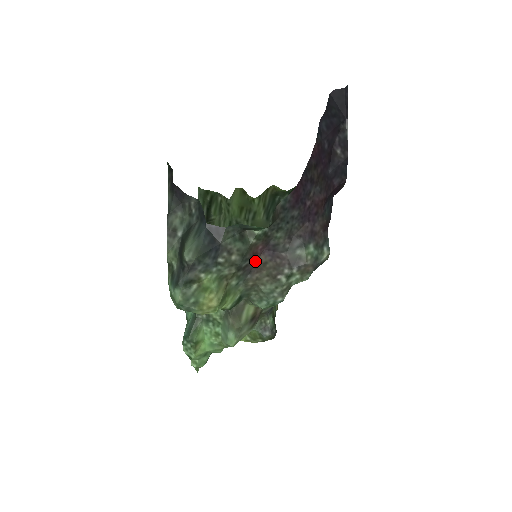
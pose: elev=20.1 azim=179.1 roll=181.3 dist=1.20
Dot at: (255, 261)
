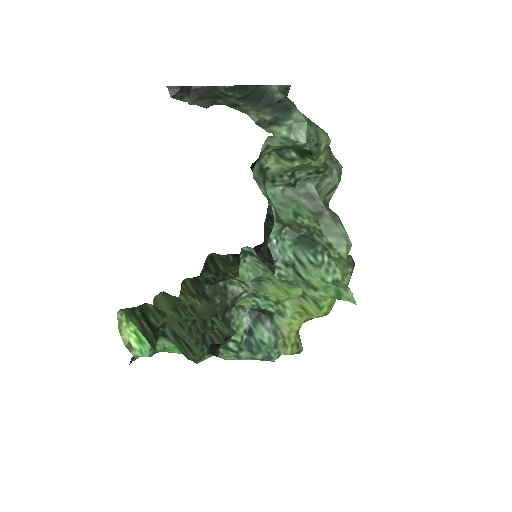
Dot at: occluded
